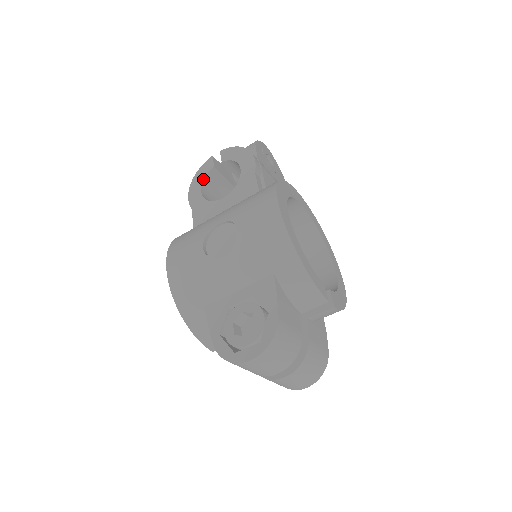
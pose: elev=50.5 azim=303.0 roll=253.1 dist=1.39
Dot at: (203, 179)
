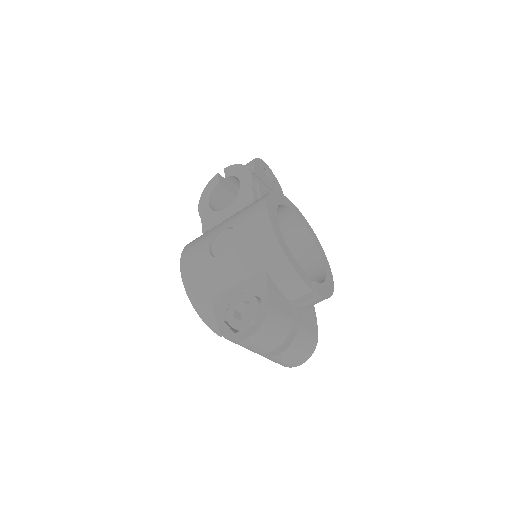
Dot at: (210, 193)
